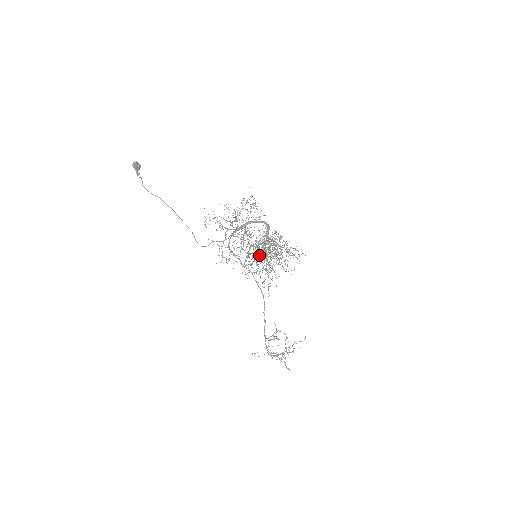
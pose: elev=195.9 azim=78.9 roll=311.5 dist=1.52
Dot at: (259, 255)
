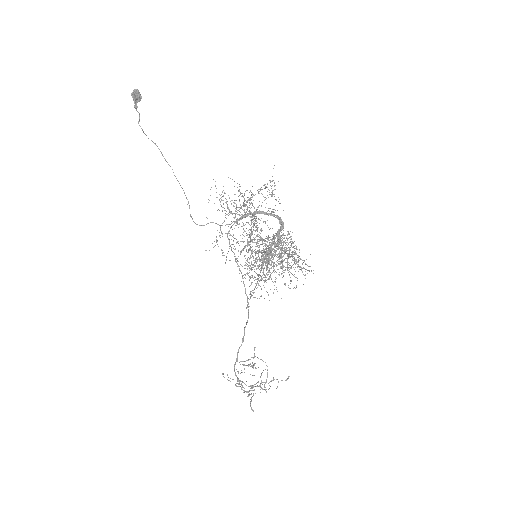
Dot at: occluded
